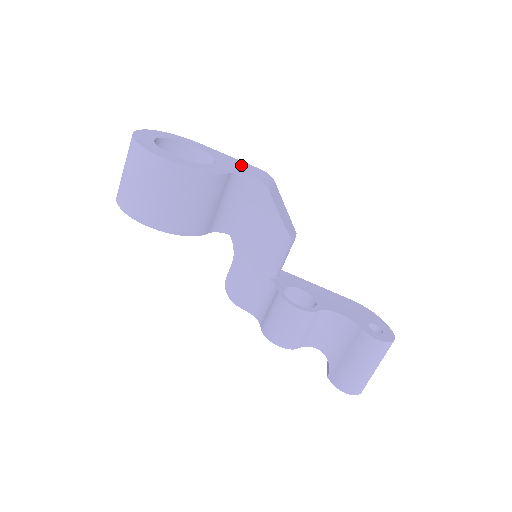
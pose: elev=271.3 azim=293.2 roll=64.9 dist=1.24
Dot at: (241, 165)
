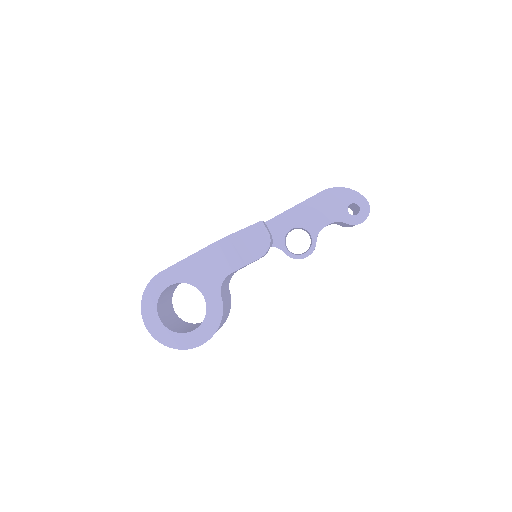
Dot at: (205, 264)
